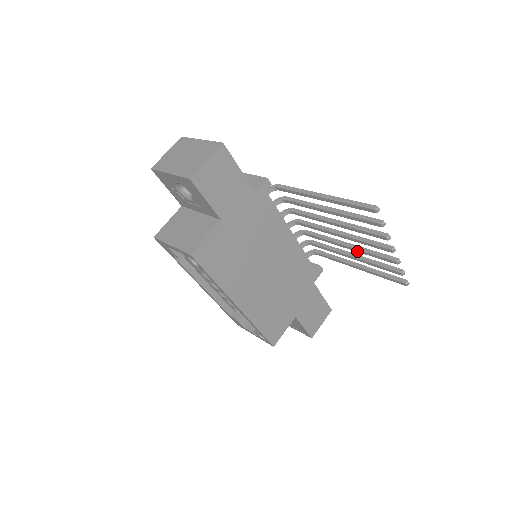
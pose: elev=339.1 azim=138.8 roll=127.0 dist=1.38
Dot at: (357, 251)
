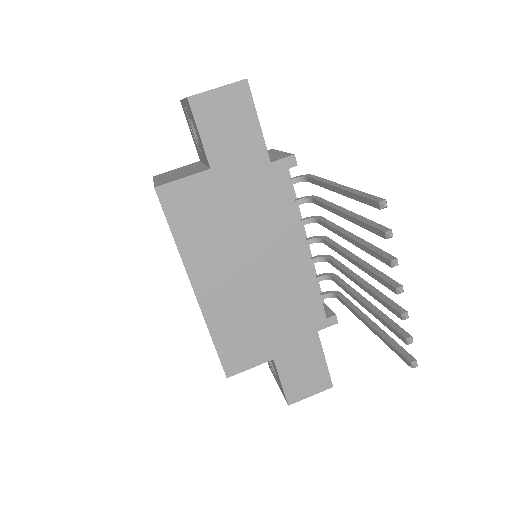
Dot at: (367, 291)
